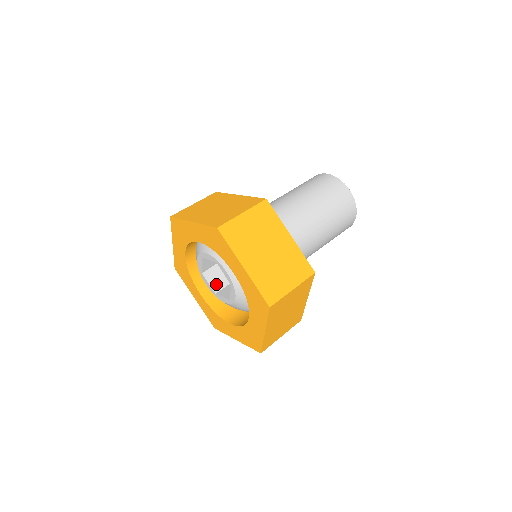
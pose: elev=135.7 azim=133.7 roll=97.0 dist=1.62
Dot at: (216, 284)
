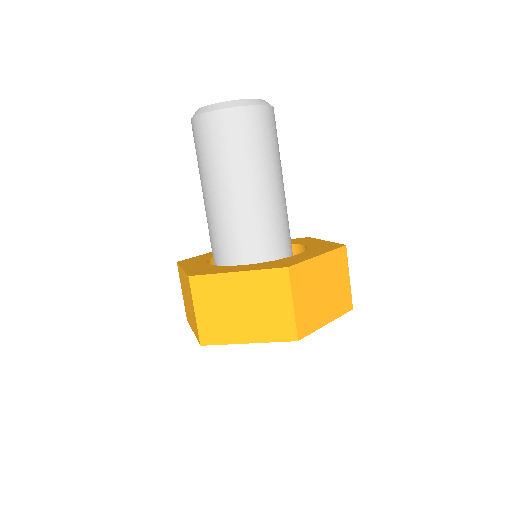
Dot at: occluded
